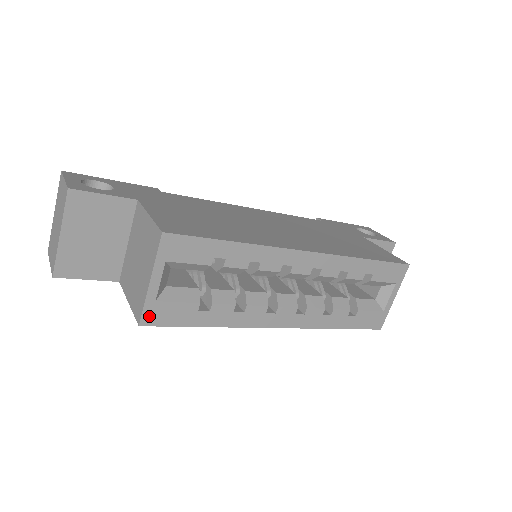
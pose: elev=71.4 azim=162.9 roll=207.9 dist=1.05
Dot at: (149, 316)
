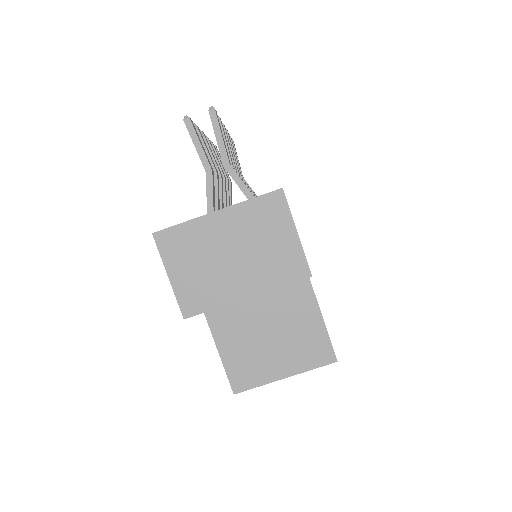
Dot at: (246, 387)
